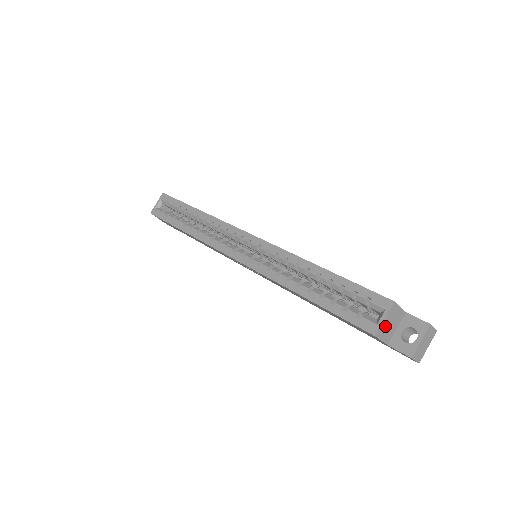
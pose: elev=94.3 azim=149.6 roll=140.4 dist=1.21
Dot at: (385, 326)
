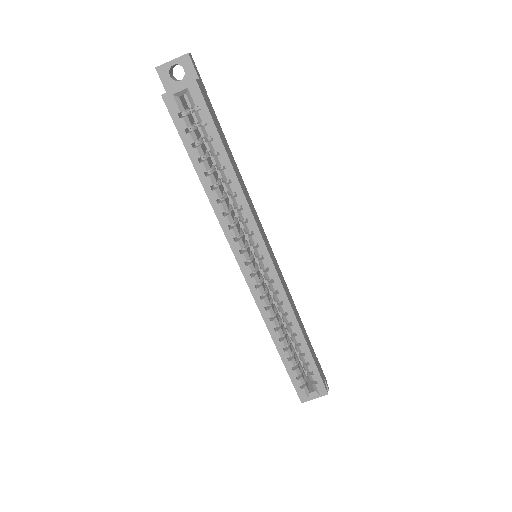
Dot at: (310, 395)
